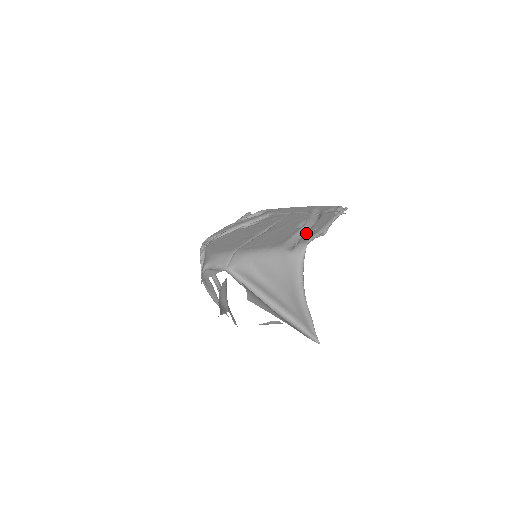
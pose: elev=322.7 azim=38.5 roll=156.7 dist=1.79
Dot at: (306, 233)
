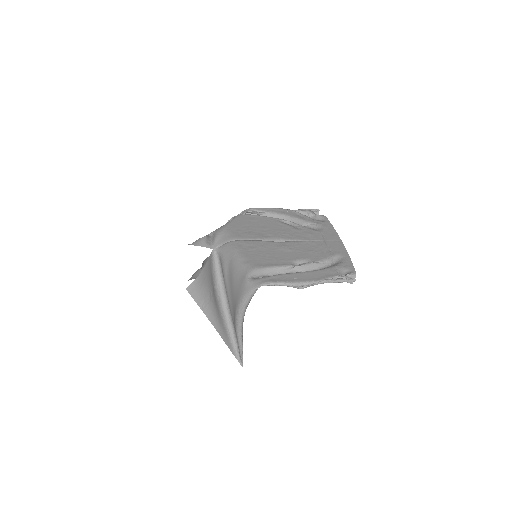
Dot at: (283, 274)
